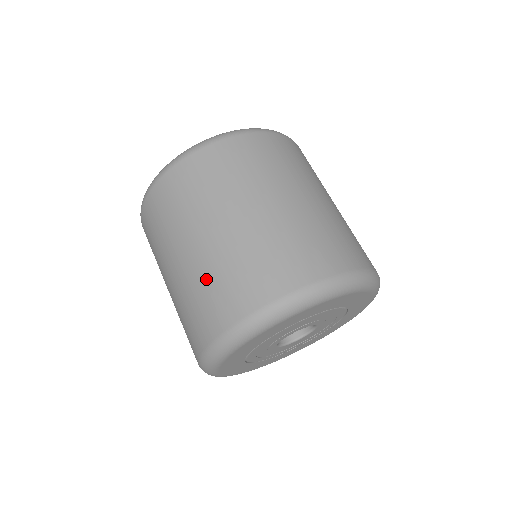
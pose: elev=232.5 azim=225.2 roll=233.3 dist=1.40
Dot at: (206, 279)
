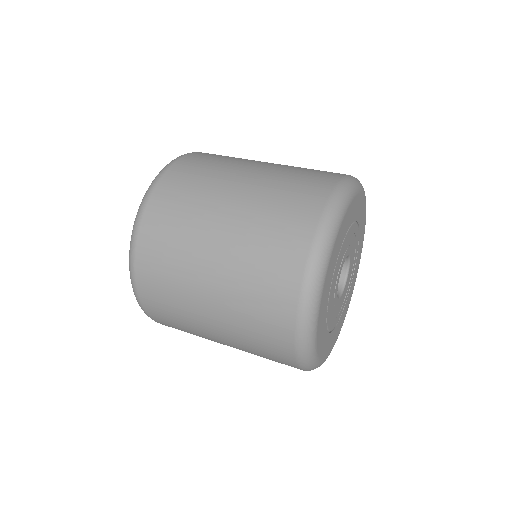
Dot at: (253, 245)
